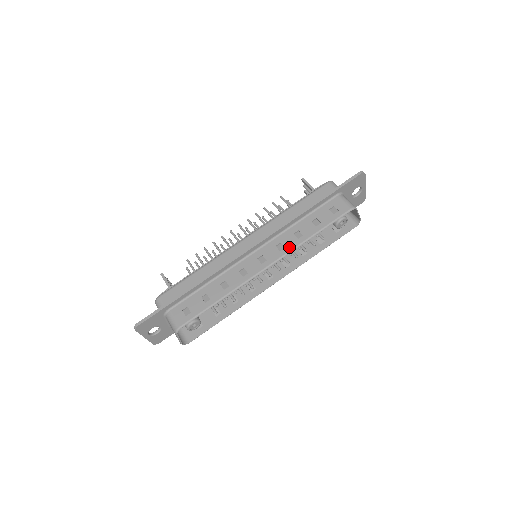
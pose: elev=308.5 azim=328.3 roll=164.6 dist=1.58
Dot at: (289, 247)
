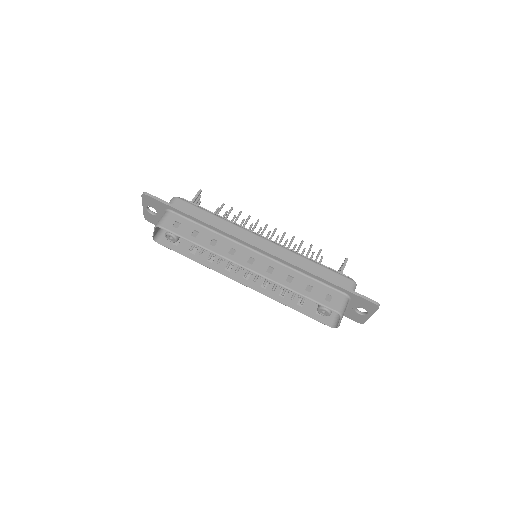
Dot at: (274, 277)
